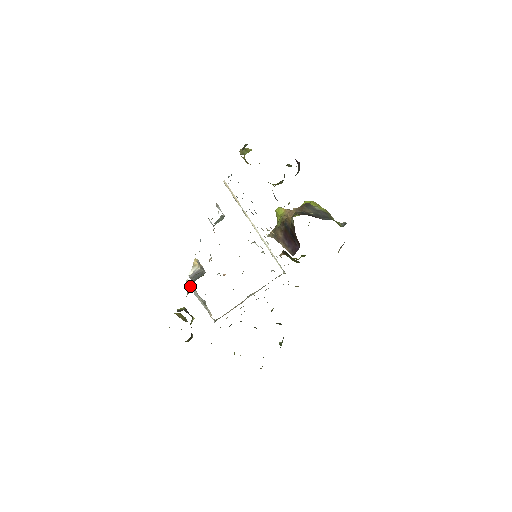
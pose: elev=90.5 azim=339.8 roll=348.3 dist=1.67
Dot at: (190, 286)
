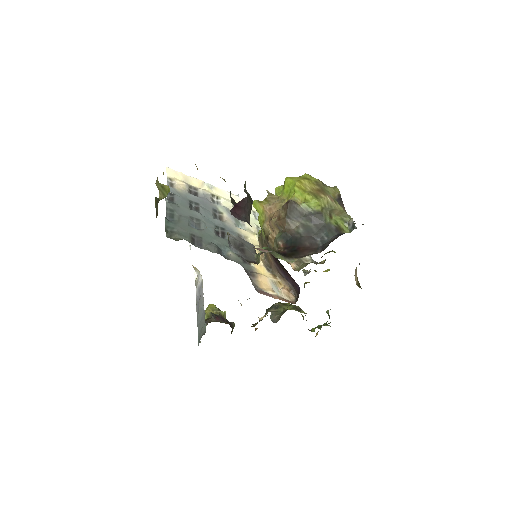
Dot at: occluded
